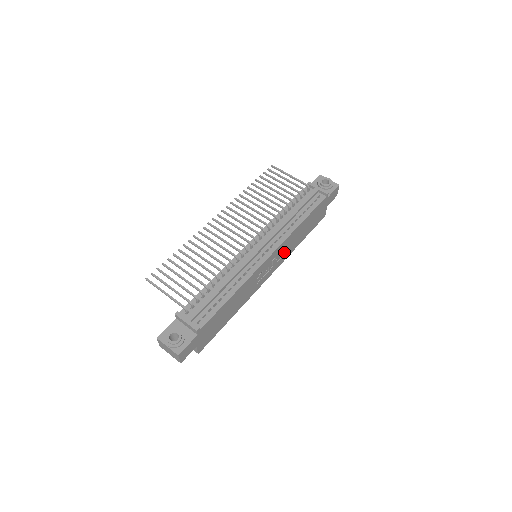
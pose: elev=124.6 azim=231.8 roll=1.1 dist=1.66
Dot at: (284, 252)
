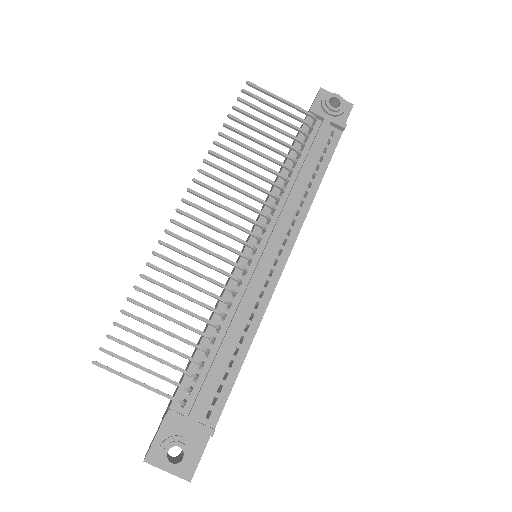
Dot at: occluded
